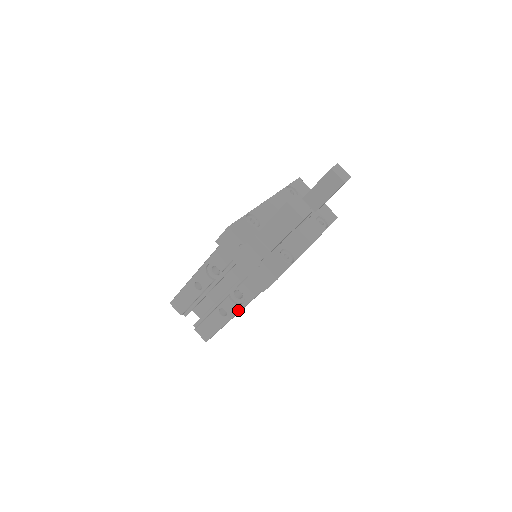
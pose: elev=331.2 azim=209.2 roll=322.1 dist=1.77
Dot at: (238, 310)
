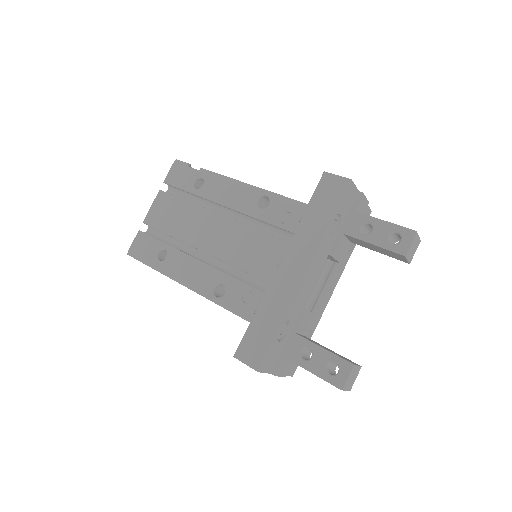
Dot at: occluded
